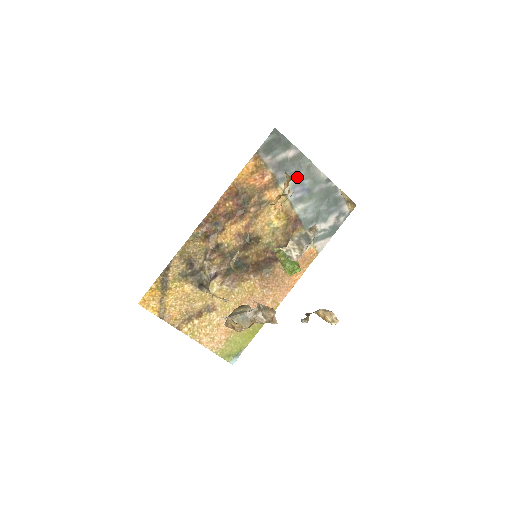
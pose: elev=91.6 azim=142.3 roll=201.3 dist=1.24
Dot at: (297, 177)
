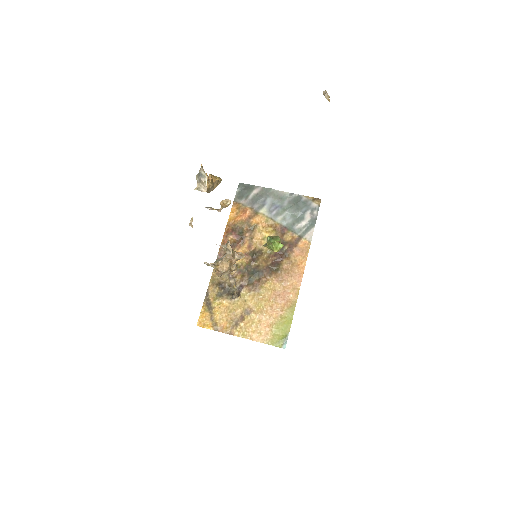
Dot at: (268, 202)
